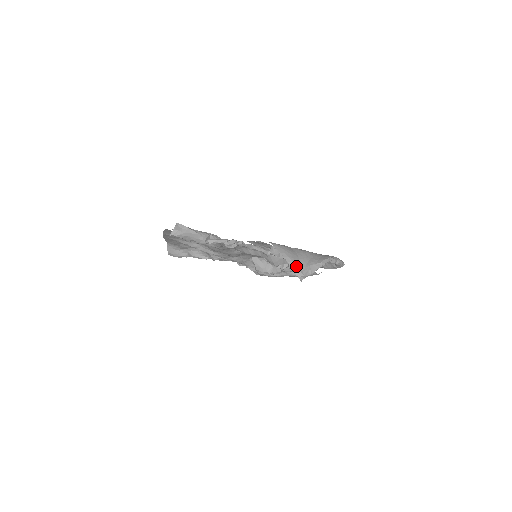
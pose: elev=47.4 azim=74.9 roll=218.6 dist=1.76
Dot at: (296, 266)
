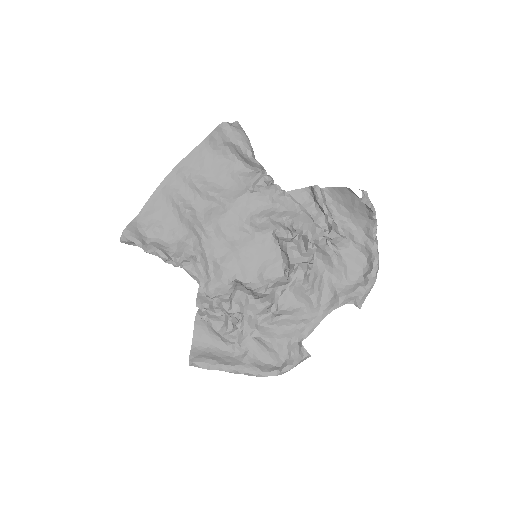
Dot at: occluded
